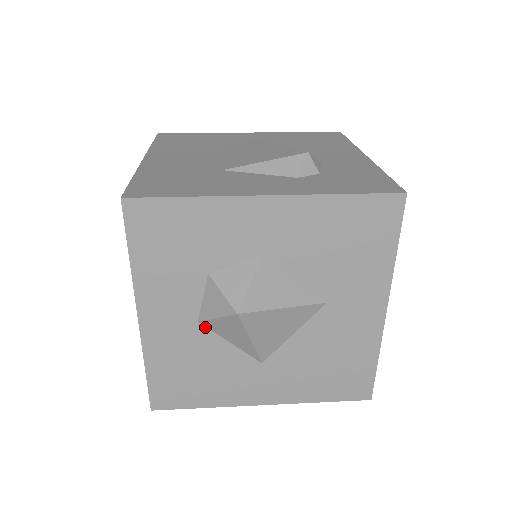
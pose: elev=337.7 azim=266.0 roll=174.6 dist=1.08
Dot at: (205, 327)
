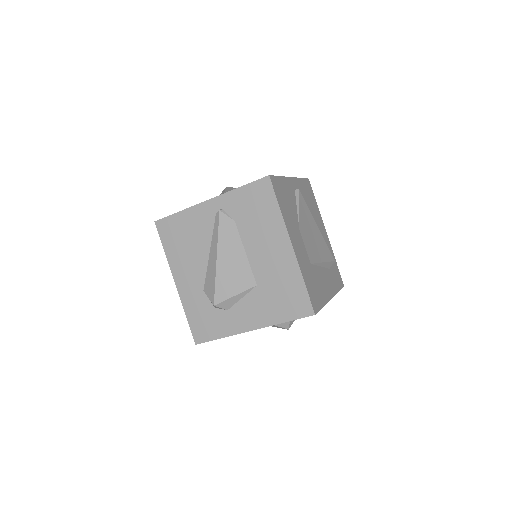
Dot at: occluded
